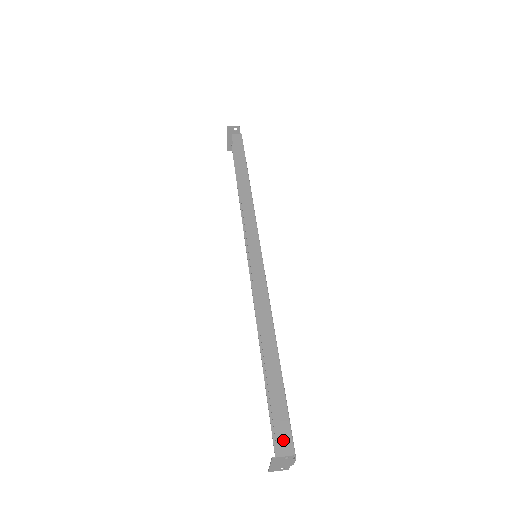
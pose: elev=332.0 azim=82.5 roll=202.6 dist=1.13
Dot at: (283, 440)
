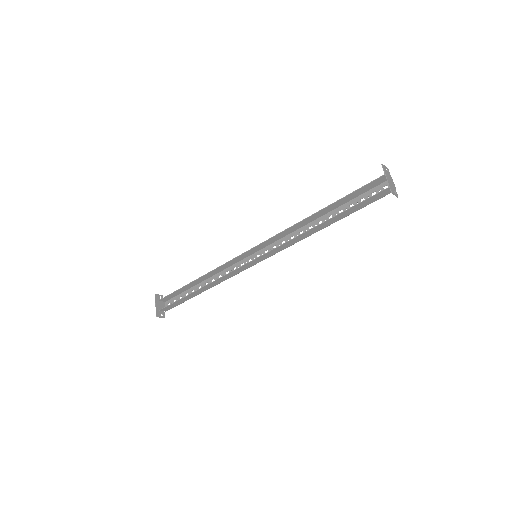
Dot at: (377, 181)
